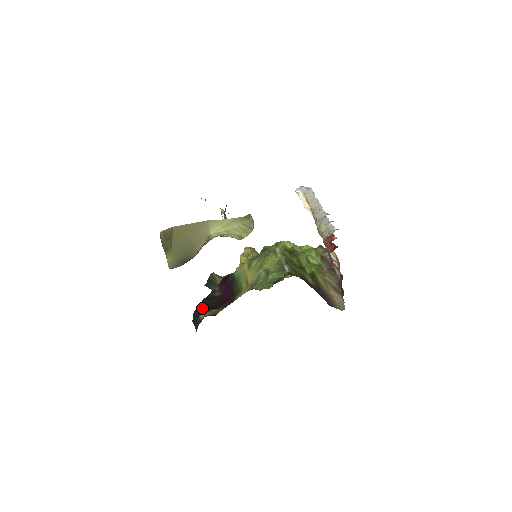
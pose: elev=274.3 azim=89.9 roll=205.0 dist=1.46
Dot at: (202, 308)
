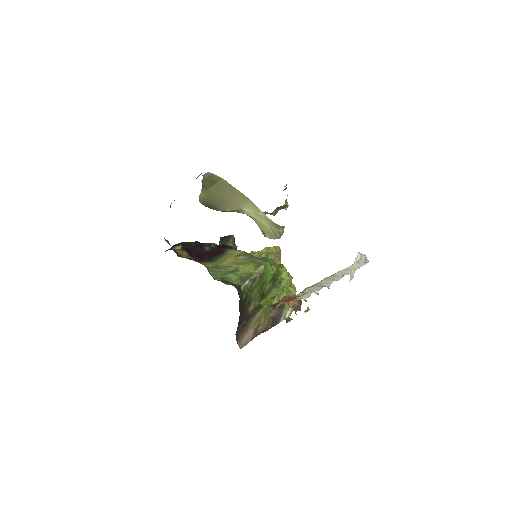
Dot at: (187, 245)
